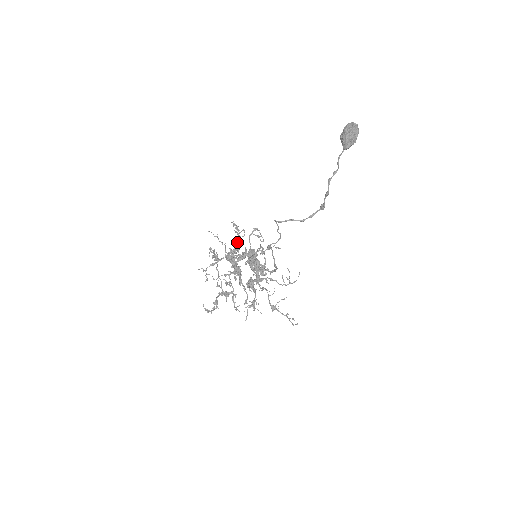
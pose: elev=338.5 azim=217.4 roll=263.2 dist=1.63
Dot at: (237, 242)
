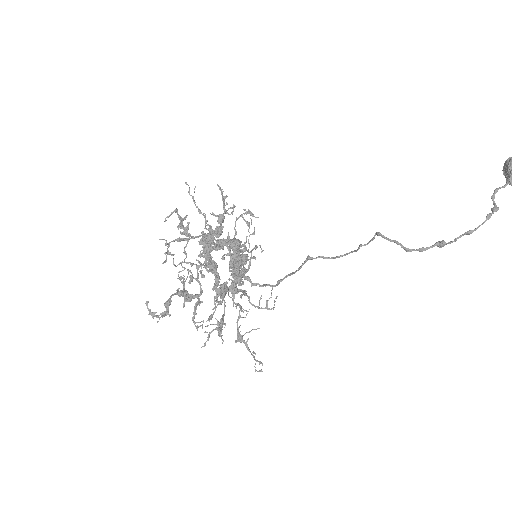
Dot at: (221, 219)
